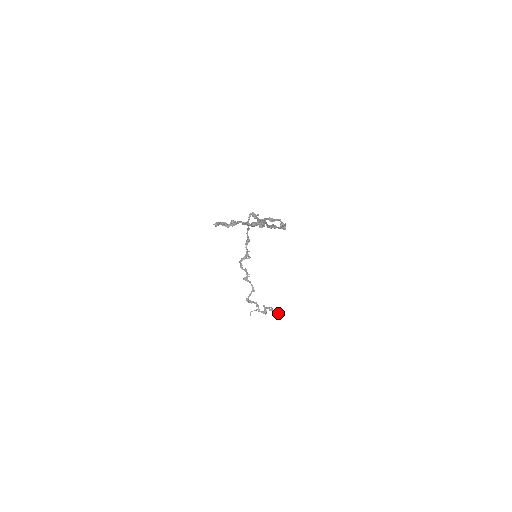
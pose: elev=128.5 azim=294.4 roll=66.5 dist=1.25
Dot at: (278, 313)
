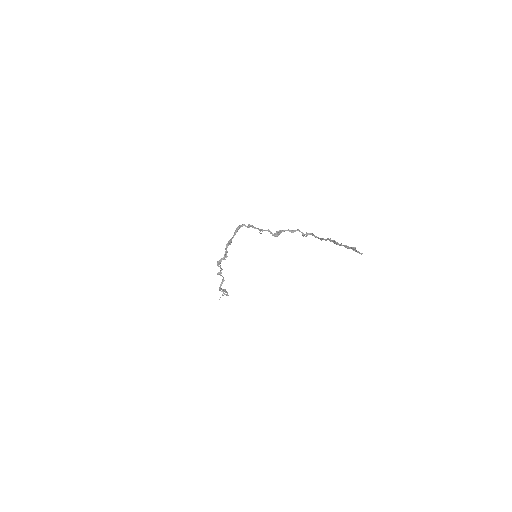
Dot at: occluded
